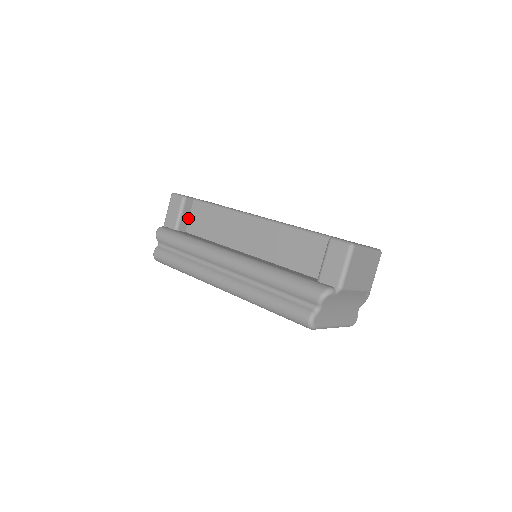
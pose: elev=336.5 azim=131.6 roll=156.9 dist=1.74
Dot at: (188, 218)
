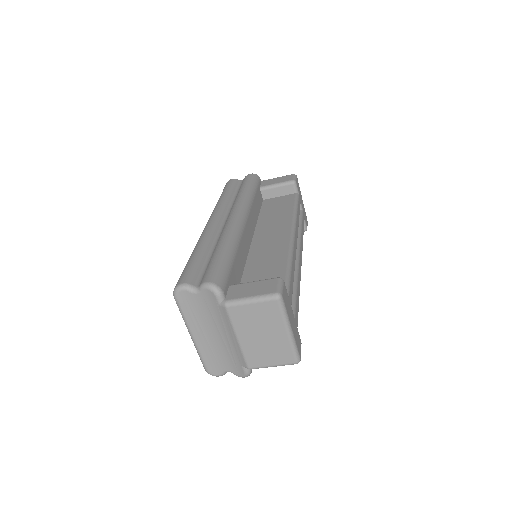
Dot at: (277, 196)
